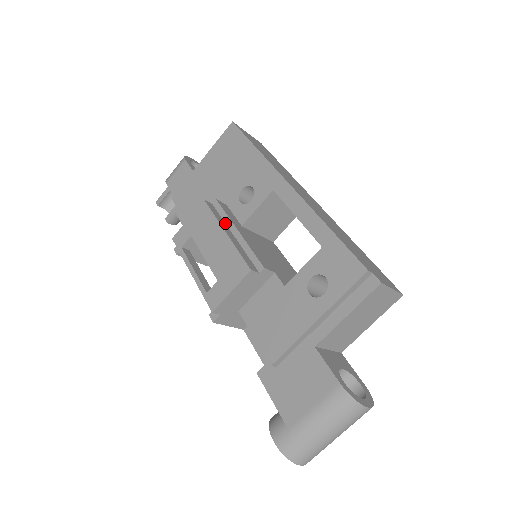
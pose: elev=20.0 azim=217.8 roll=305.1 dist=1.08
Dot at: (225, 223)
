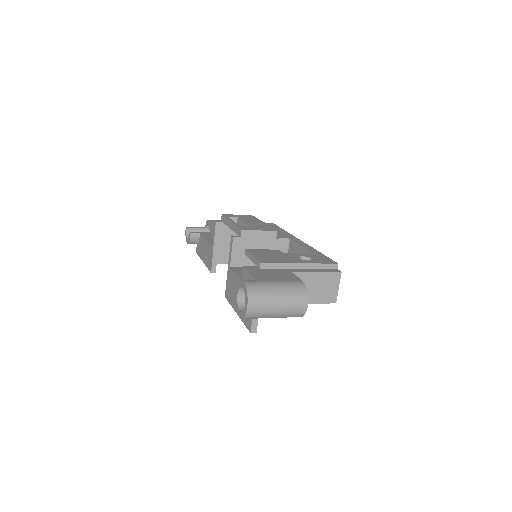
Dot at: occluded
